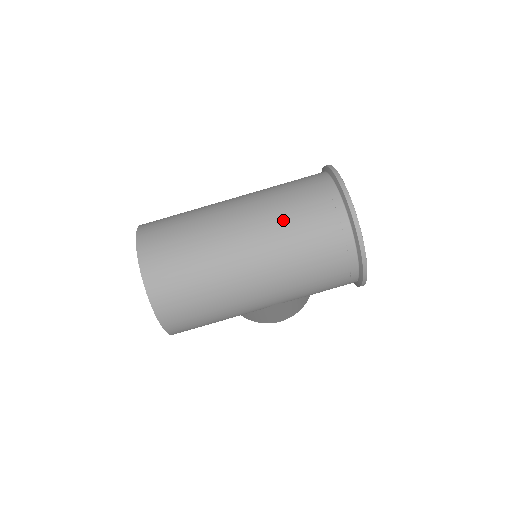
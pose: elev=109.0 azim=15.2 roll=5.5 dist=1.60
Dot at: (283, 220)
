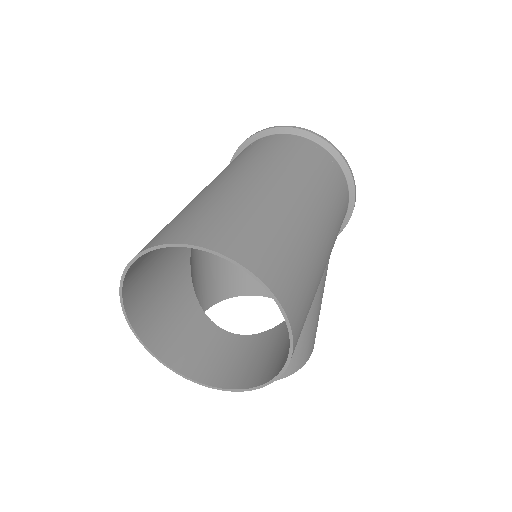
Dot at: (273, 157)
